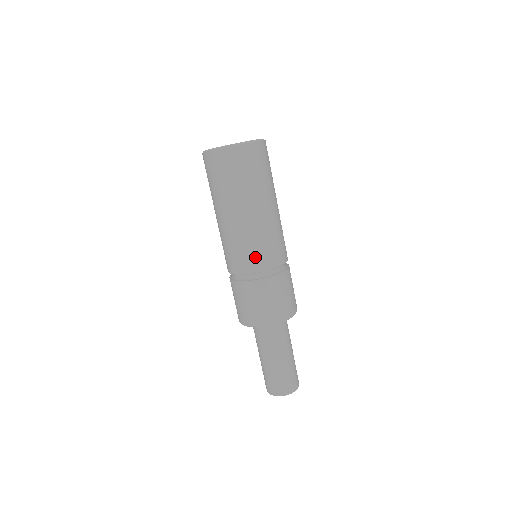
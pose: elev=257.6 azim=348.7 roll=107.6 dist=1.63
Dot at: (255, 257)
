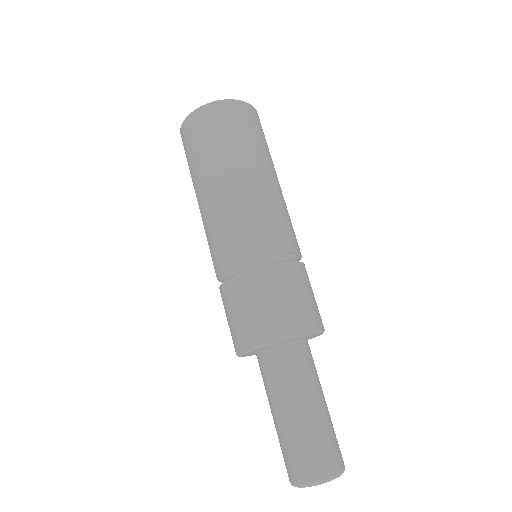
Dot at: (246, 237)
